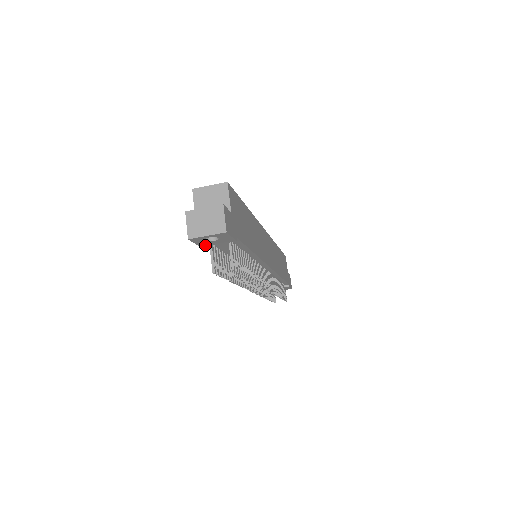
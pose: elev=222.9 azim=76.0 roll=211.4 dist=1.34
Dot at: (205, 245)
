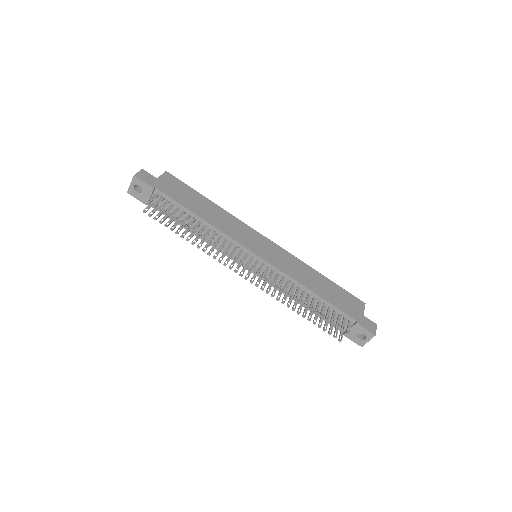
Dot at: (145, 201)
